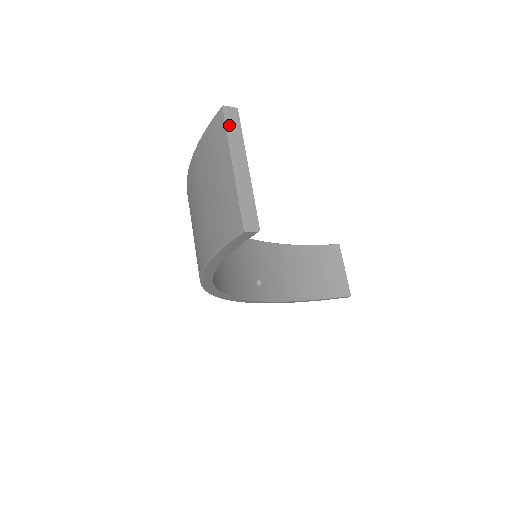
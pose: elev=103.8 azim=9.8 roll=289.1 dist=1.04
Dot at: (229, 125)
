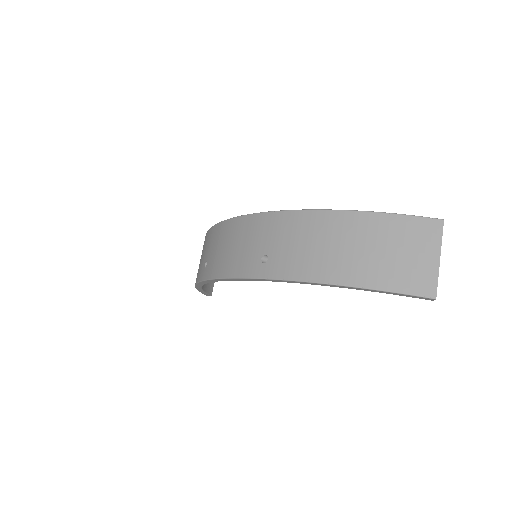
Dot at: (442, 232)
